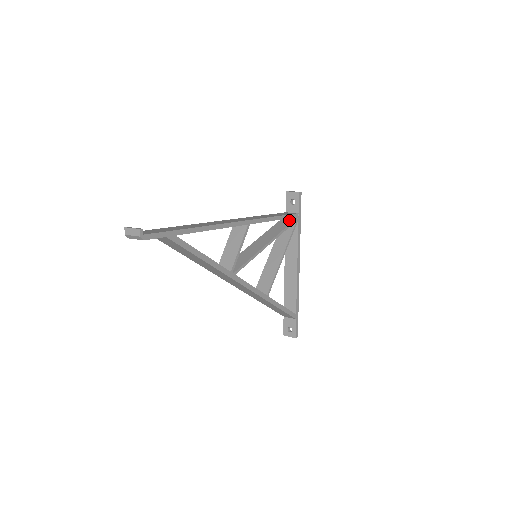
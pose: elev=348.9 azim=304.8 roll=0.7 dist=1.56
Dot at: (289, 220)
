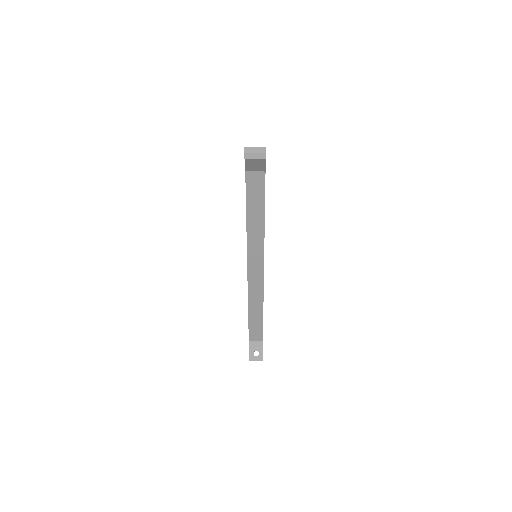
Dot at: occluded
